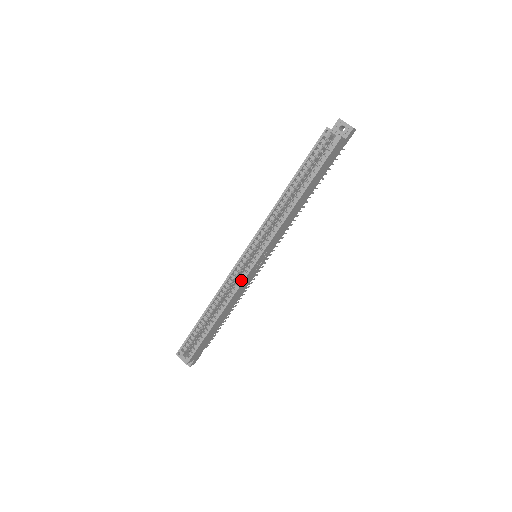
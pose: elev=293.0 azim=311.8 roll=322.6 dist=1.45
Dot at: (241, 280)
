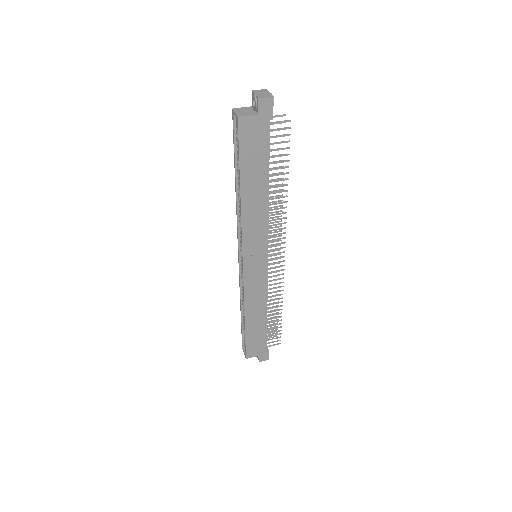
Dot at: occluded
